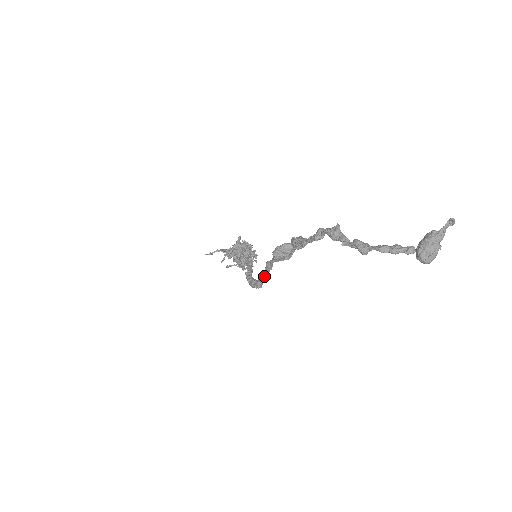
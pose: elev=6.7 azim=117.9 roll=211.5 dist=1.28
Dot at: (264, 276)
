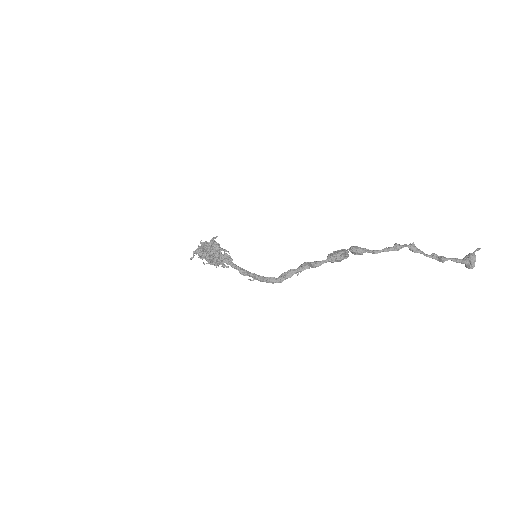
Dot at: (298, 273)
